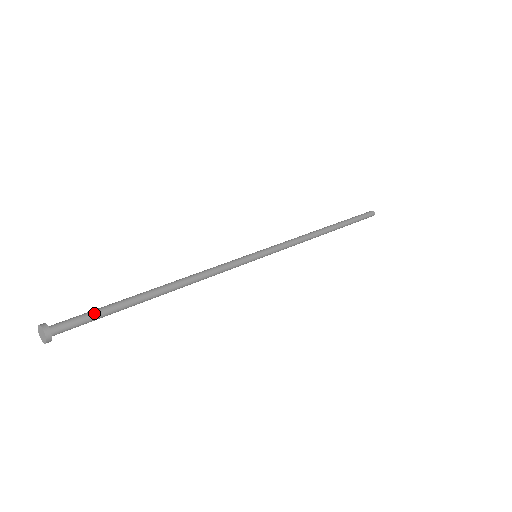
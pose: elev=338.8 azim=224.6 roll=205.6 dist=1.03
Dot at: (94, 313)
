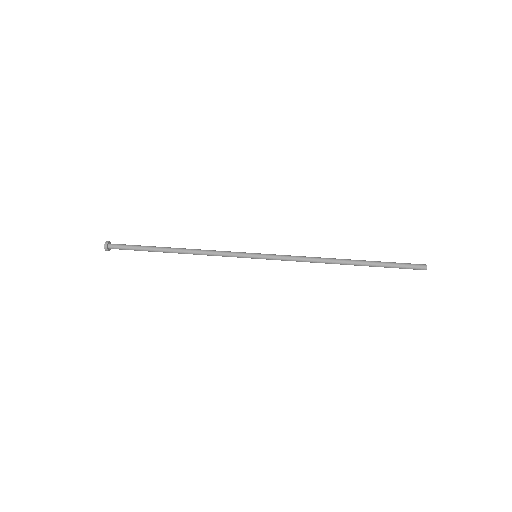
Dot at: (131, 246)
